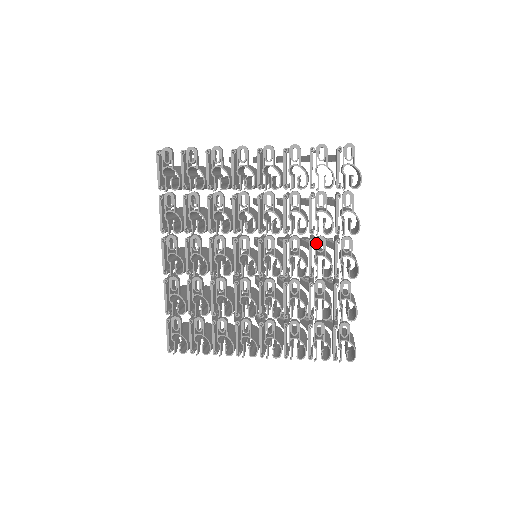
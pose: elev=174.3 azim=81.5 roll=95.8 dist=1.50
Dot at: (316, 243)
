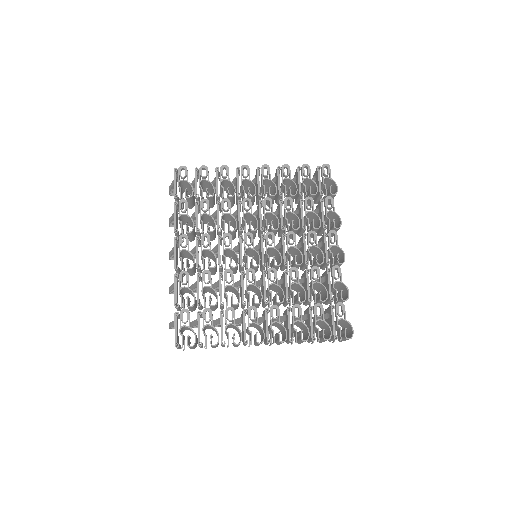
Dot at: (309, 236)
